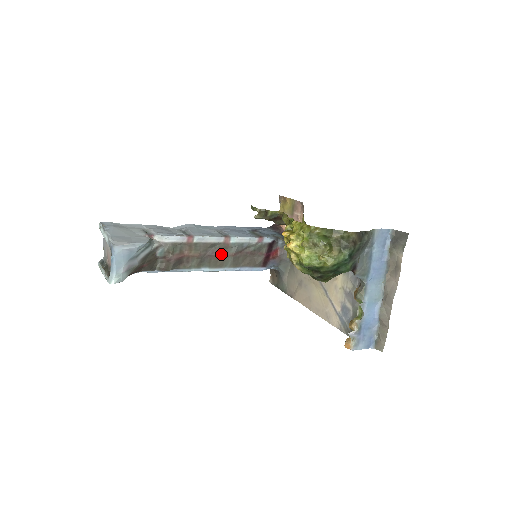
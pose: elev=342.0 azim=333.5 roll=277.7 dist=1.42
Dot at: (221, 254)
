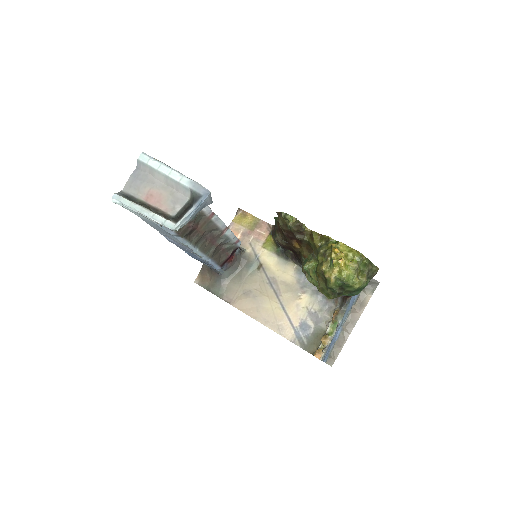
Dot at: (213, 240)
